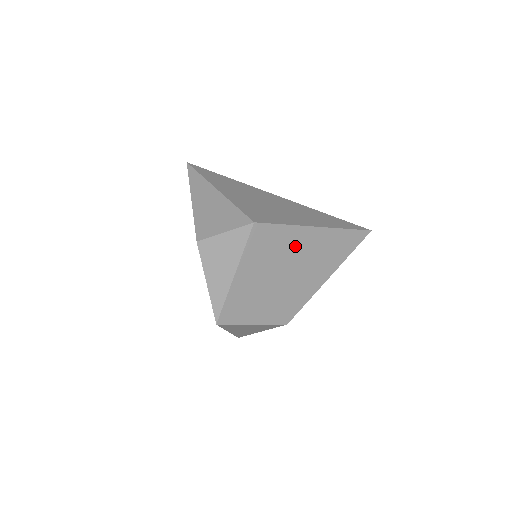
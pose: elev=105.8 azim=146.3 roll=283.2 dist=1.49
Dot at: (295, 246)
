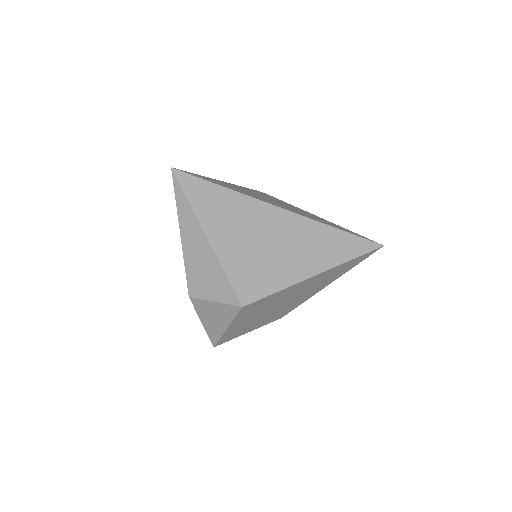
Dot at: (289, 293)
